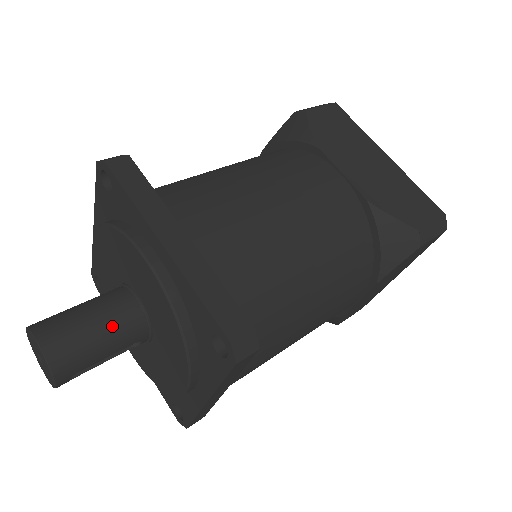
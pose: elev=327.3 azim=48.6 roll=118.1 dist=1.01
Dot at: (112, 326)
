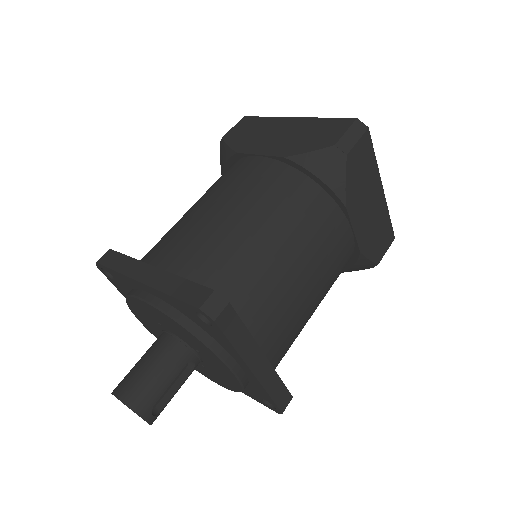
Dot at: (159, 360)
